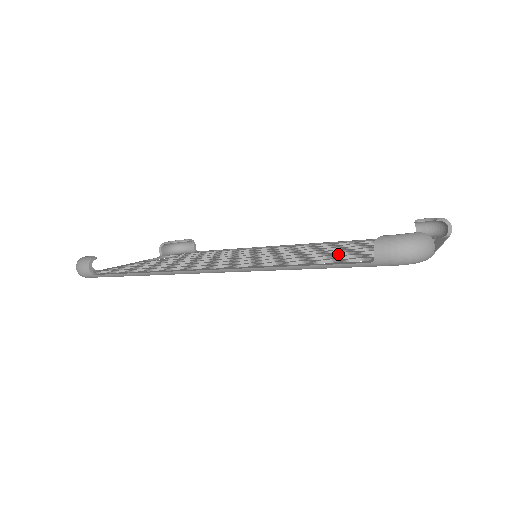
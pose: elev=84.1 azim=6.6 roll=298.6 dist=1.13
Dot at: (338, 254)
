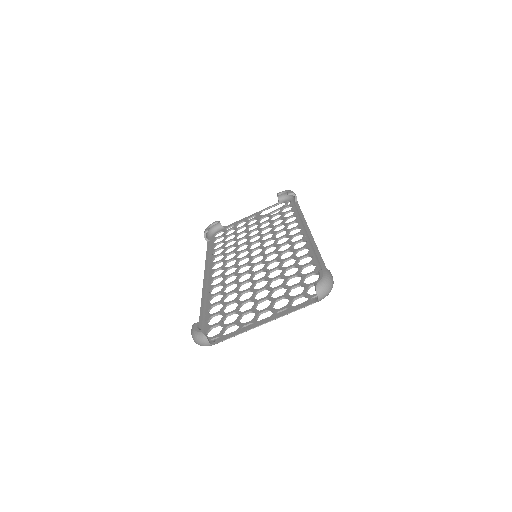
Dot at: (251, 291)
